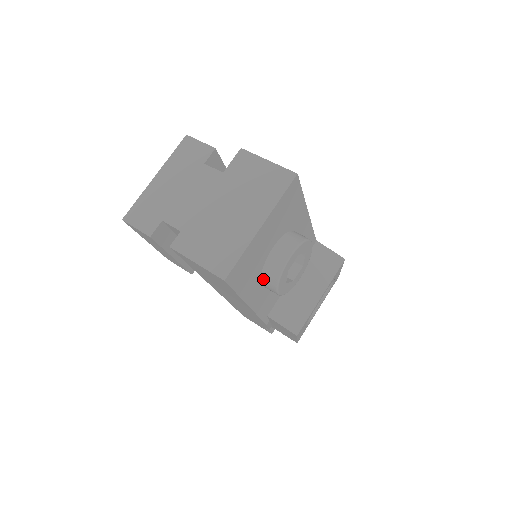
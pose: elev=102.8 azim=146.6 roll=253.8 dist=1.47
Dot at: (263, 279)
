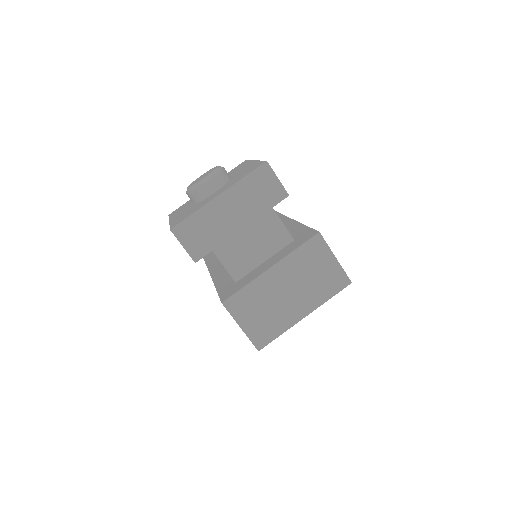
Dot at: occluded
